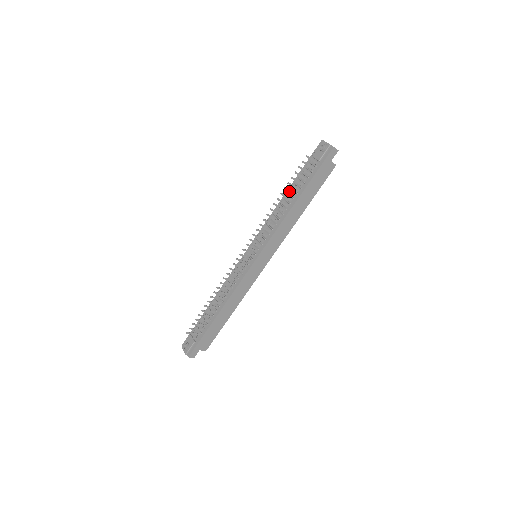
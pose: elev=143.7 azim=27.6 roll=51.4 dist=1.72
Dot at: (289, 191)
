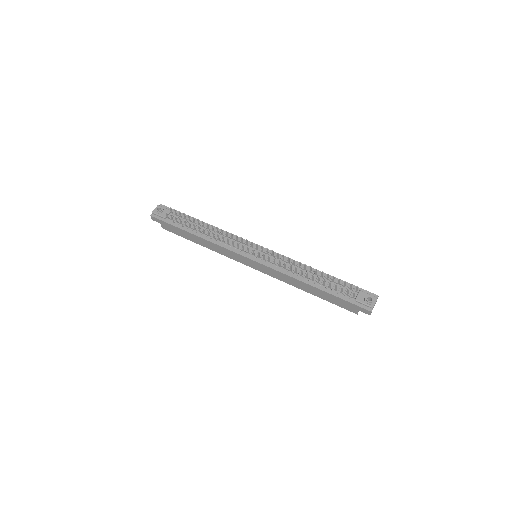
Dot at: occluded
